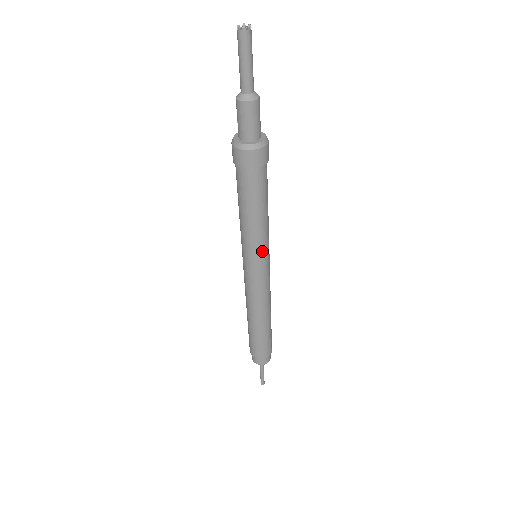
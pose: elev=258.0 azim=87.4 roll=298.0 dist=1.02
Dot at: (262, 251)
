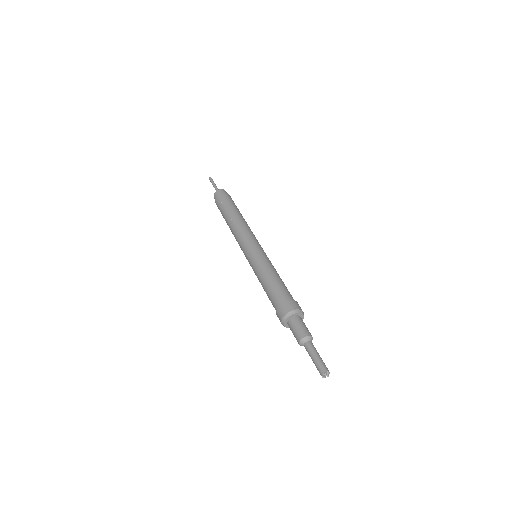
Dot at: occluded
